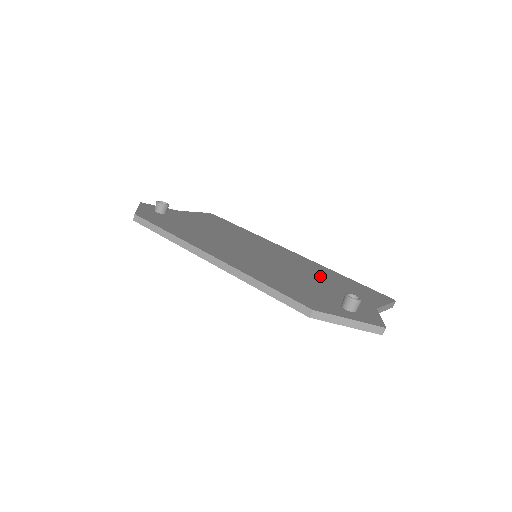
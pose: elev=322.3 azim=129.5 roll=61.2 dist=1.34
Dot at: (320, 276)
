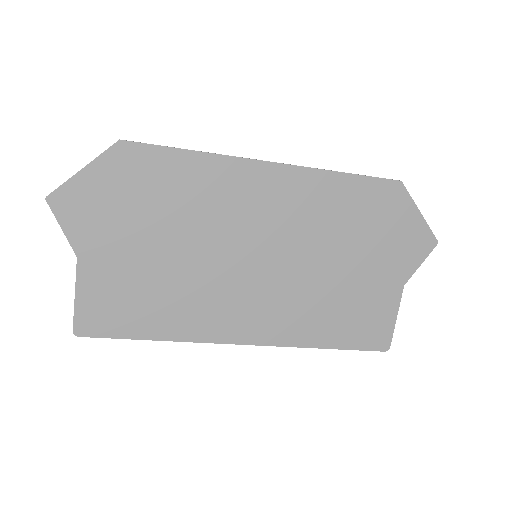
Dot at: occluded
